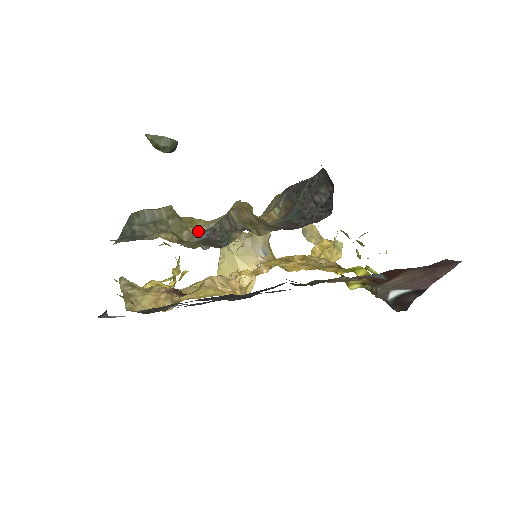
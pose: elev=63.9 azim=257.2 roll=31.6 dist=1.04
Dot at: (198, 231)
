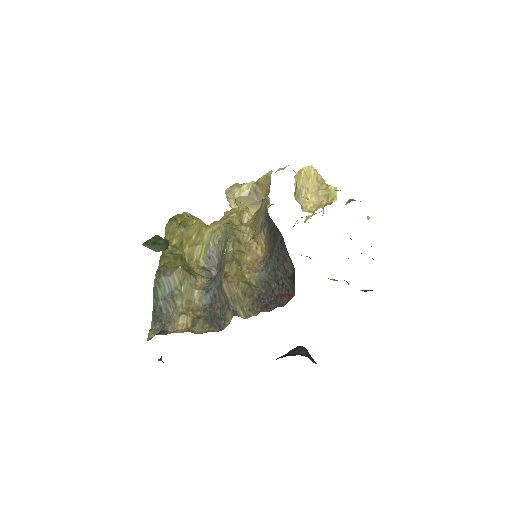
Dot at: (206, 249)
